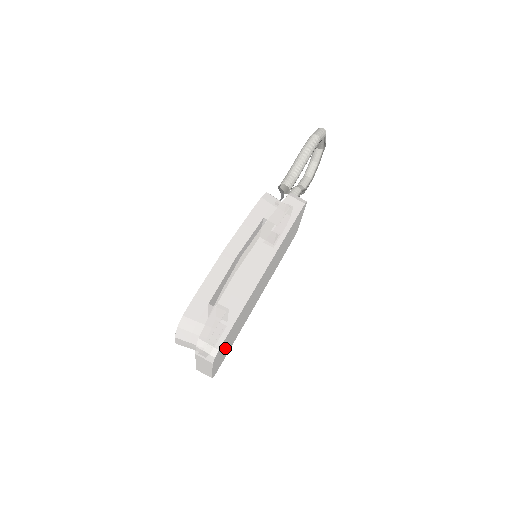
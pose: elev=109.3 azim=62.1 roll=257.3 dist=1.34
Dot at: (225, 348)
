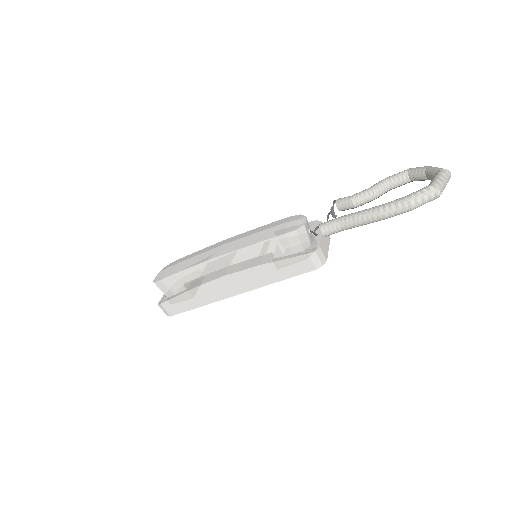
Dot at: occluded
